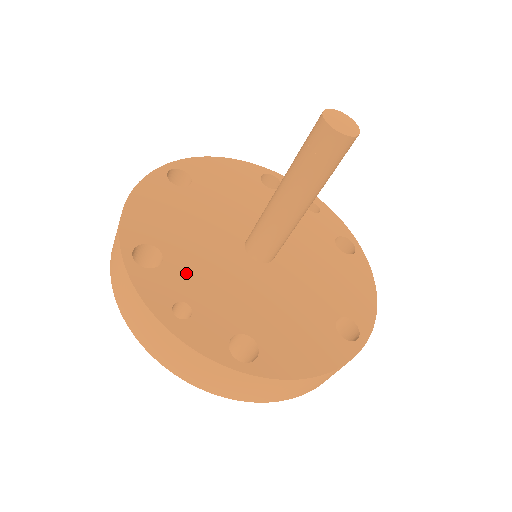
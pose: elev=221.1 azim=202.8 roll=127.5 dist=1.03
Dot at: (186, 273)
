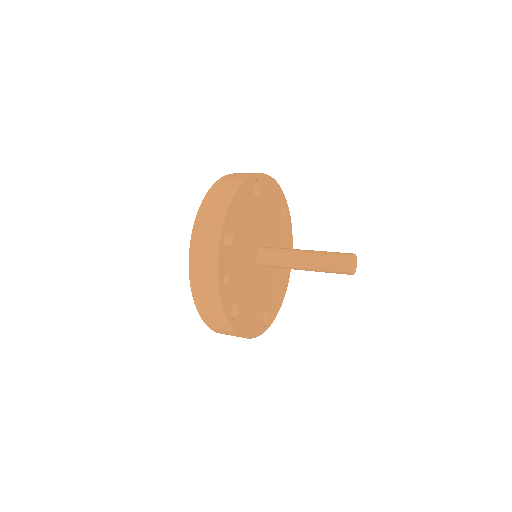
Dot at: (235, 257)
